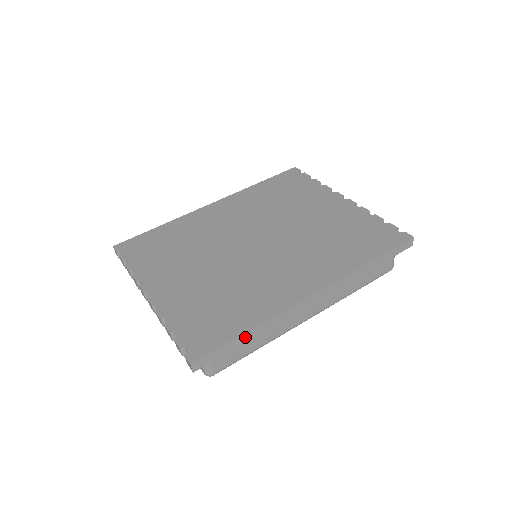
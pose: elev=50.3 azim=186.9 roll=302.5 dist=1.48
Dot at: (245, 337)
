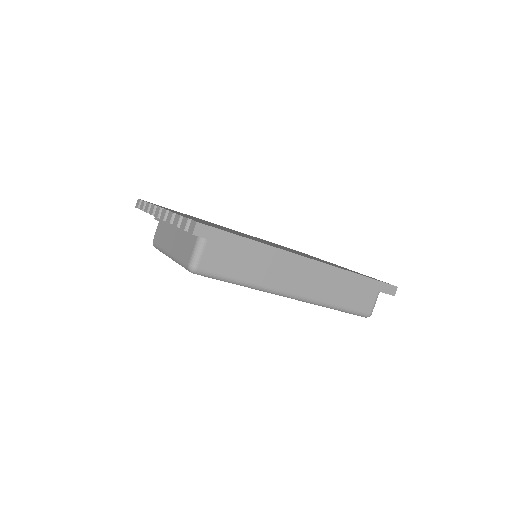
Dot at: (246, 244)
